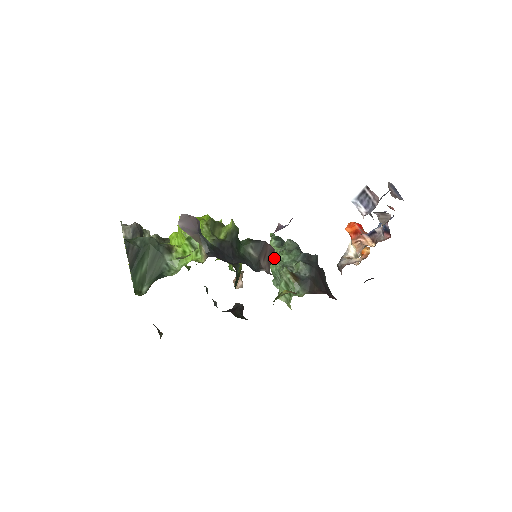
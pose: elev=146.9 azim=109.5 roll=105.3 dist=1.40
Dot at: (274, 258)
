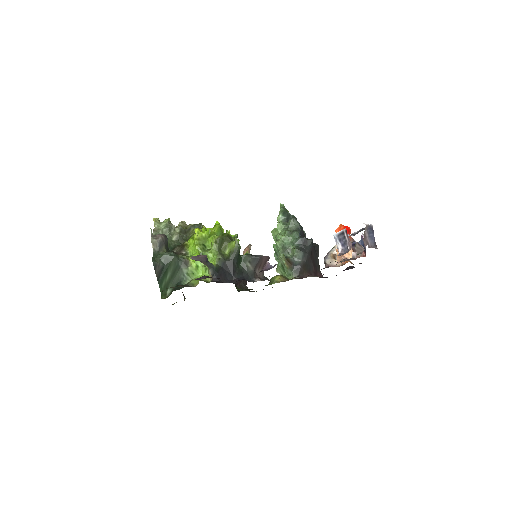
Dot at: (277, 237)
